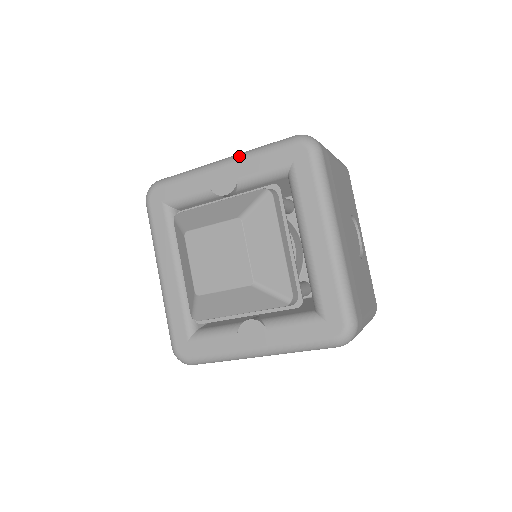
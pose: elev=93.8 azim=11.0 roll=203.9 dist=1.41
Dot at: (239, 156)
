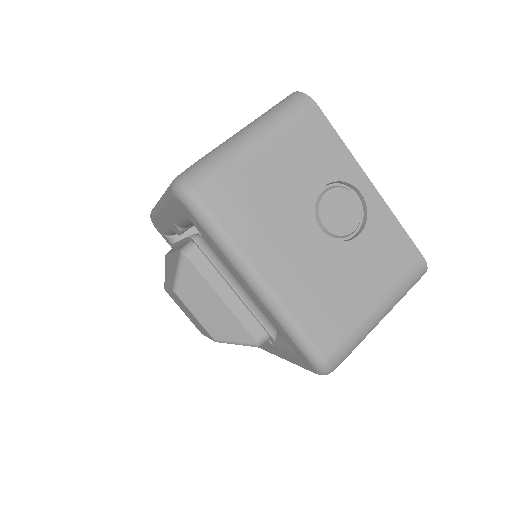
Dot at: (161, 202)
